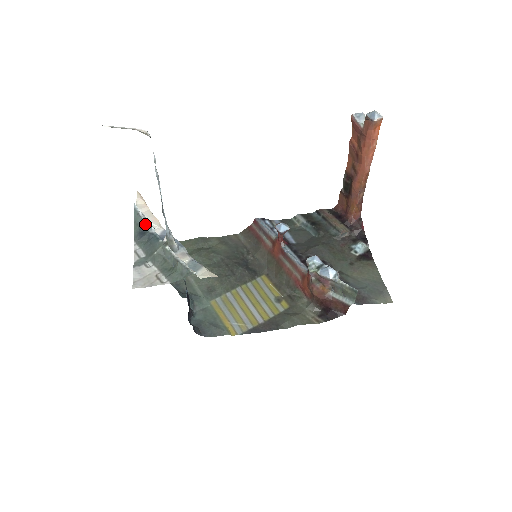
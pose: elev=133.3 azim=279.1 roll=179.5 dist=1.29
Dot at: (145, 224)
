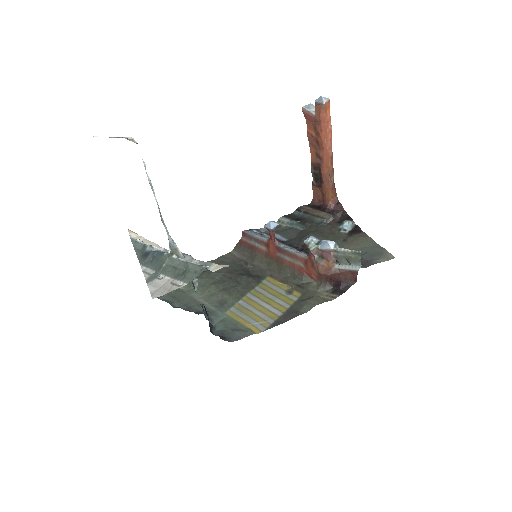
Dot at: (146, 246)
